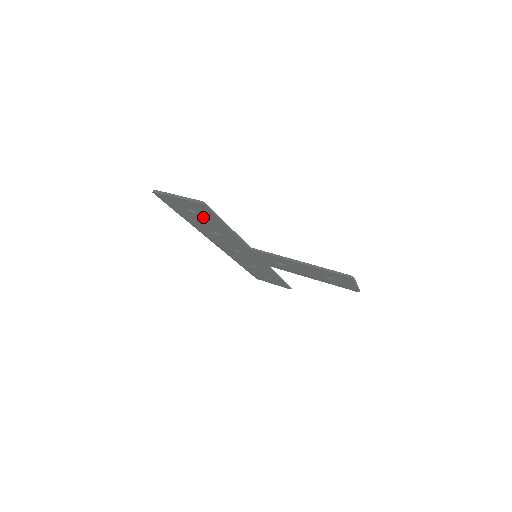
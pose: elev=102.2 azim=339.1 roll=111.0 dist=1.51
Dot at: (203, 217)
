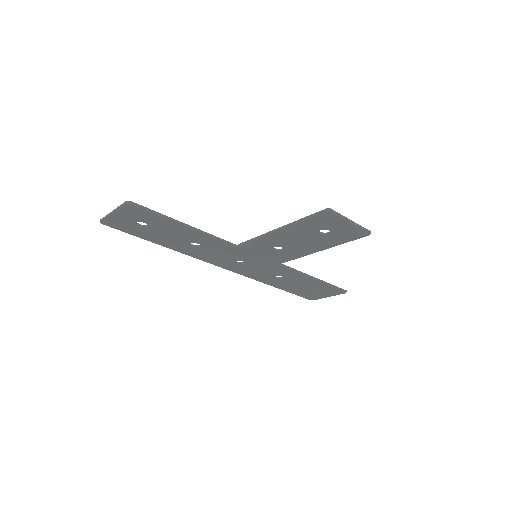
Dot at: (157, 226)
